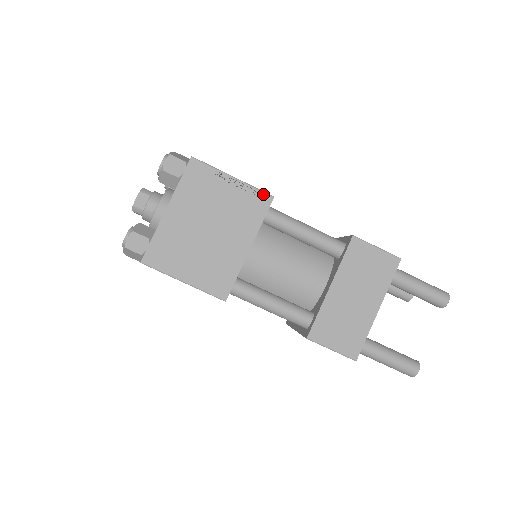
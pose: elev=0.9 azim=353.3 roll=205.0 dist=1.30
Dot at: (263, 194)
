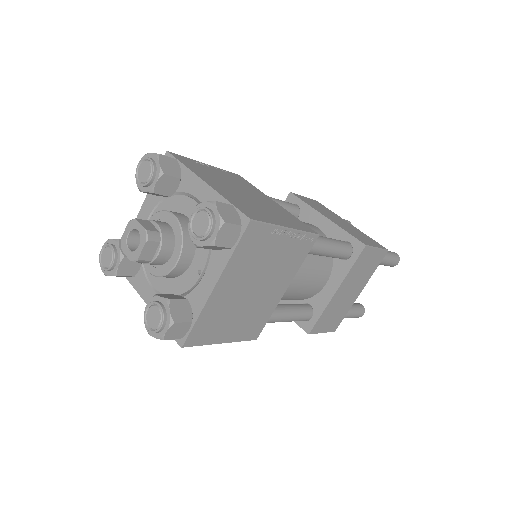
Dot at: (311, 236)
